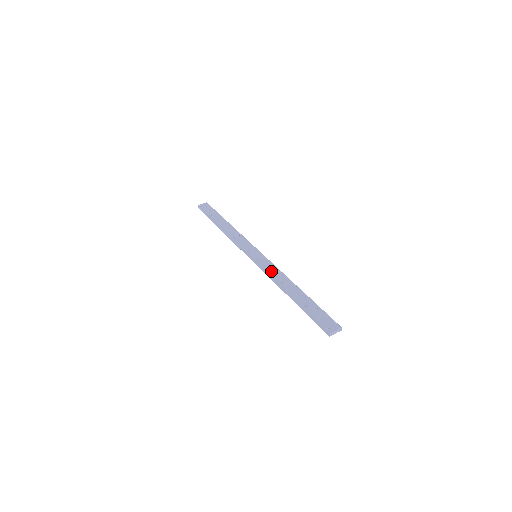
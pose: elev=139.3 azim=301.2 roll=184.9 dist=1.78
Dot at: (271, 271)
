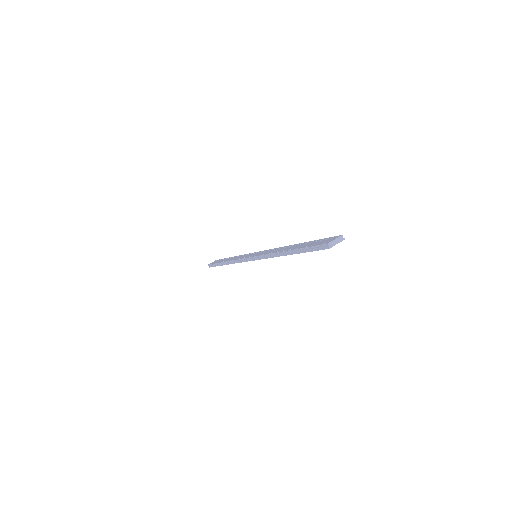
Dot at: (268, 252)
